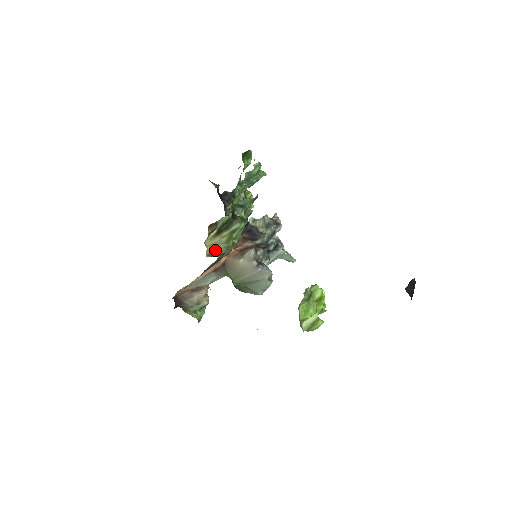
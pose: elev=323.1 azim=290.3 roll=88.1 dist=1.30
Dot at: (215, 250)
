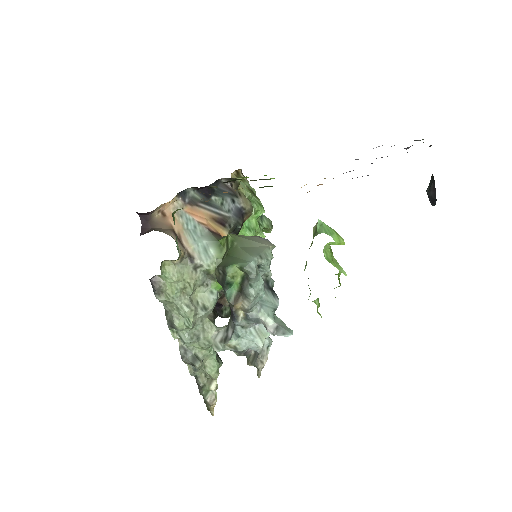
Dot at: occluded
